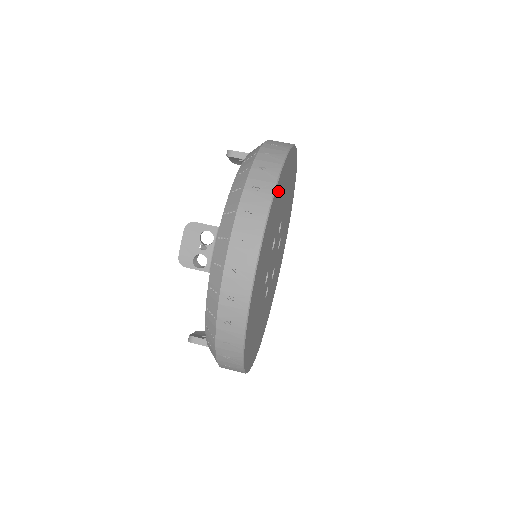
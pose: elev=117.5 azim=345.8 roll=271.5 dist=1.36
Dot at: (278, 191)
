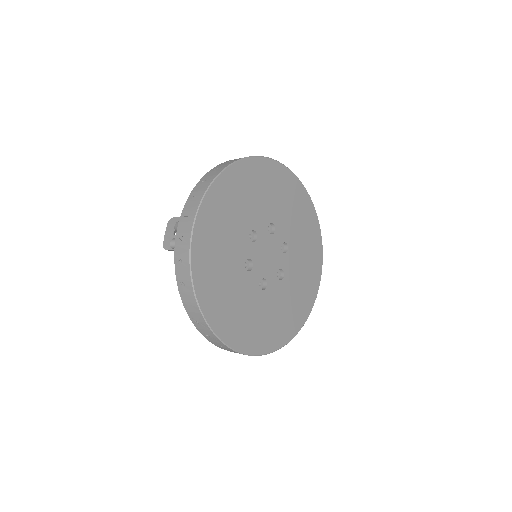
Dot at: (229, 184)
